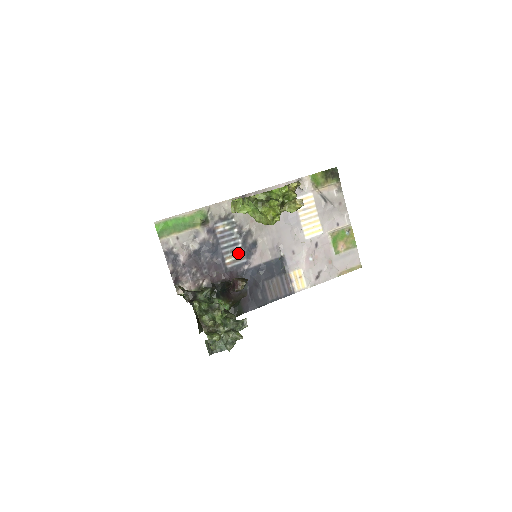
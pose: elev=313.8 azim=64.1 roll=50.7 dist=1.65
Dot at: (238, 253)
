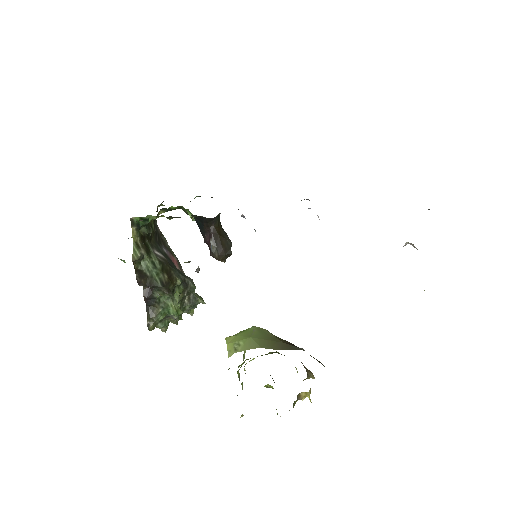
Dot at: occluded
